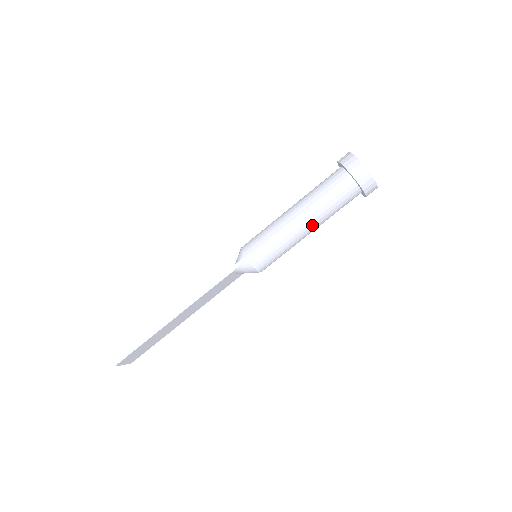
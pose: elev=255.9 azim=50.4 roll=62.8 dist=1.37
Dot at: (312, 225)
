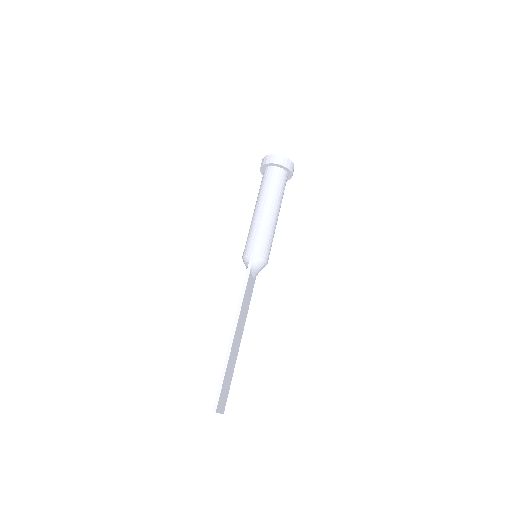
Dot at: (276, 209)
